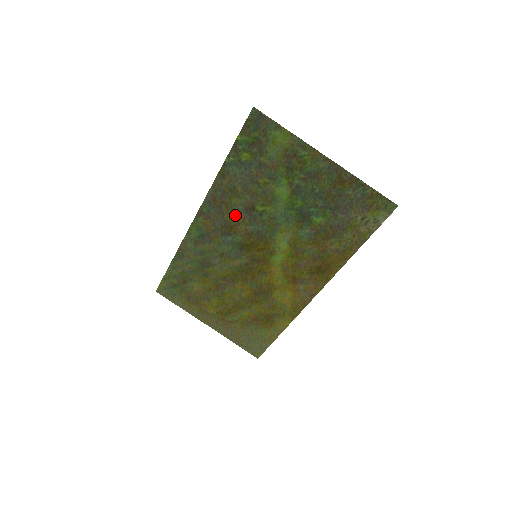
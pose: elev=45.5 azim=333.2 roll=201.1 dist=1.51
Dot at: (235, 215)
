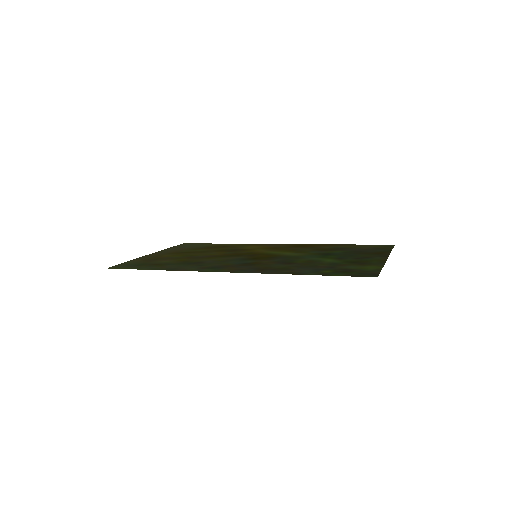
Dot at: (268, 265)
